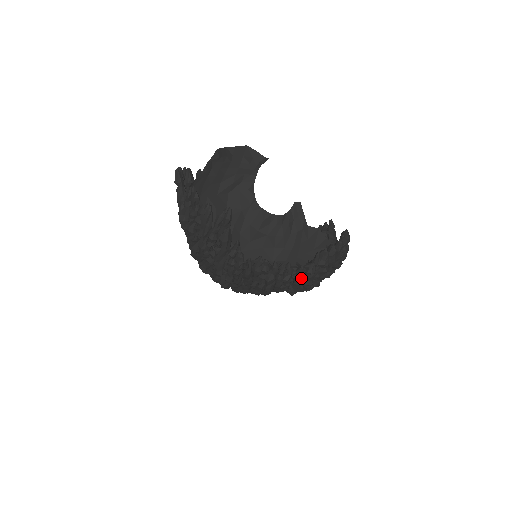
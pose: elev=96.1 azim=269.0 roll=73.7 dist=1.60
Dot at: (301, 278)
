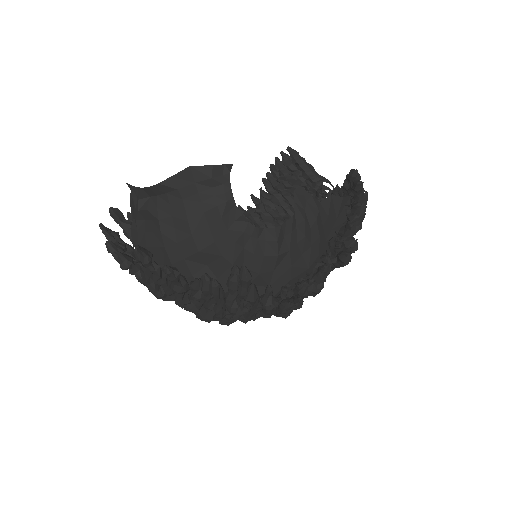
Dot at: occluded
